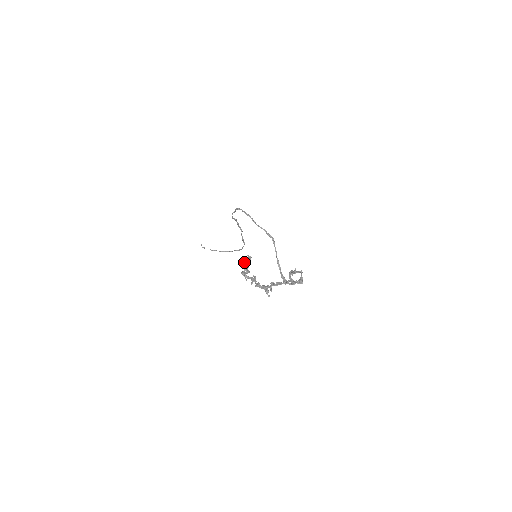
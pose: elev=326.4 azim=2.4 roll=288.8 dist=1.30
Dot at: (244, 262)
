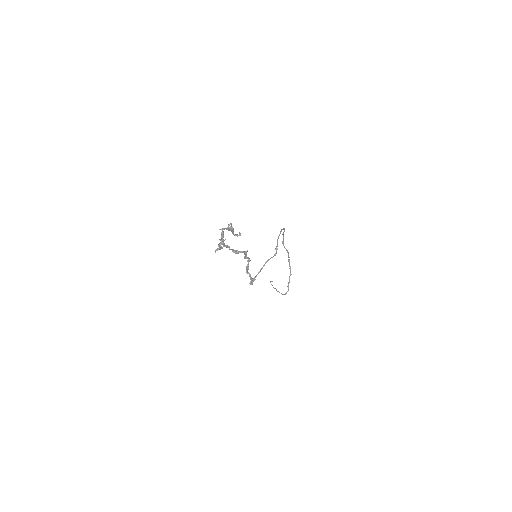
Dot at: (228, 225)
